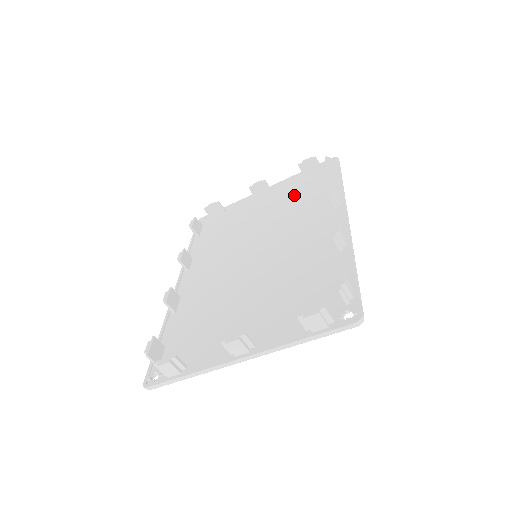
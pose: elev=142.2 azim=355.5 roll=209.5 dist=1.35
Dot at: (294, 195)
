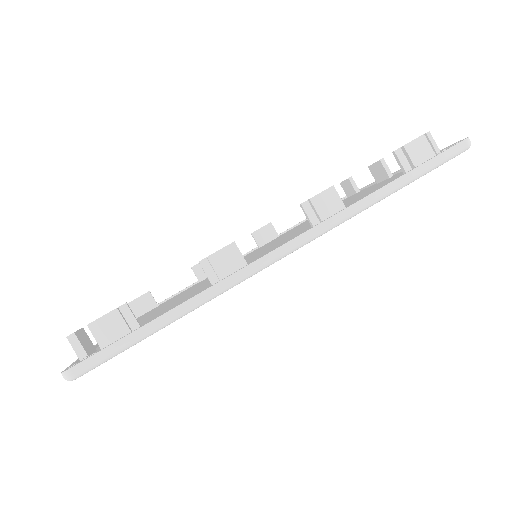
Dot at: occluded
